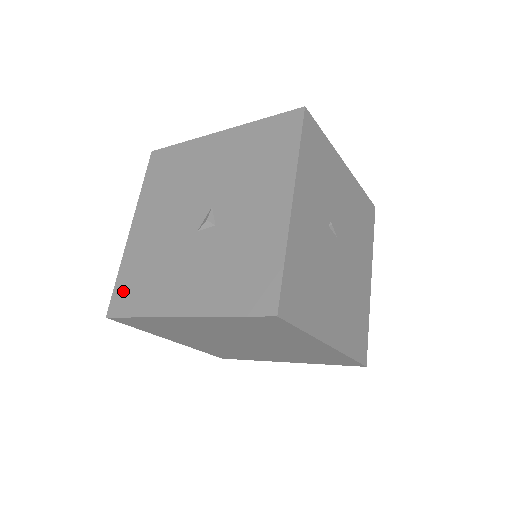
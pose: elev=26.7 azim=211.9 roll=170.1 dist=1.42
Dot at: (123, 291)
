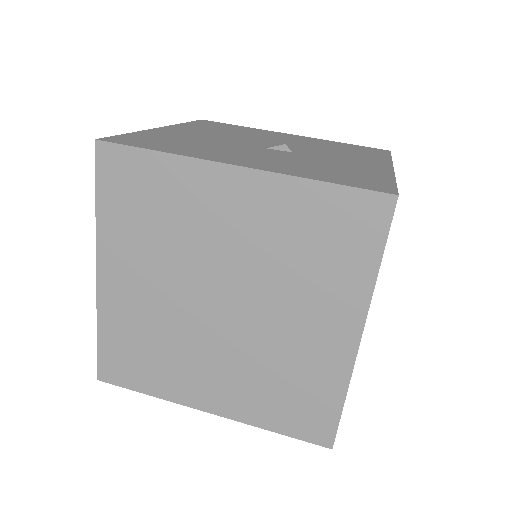
Dot at: (137, 138)
